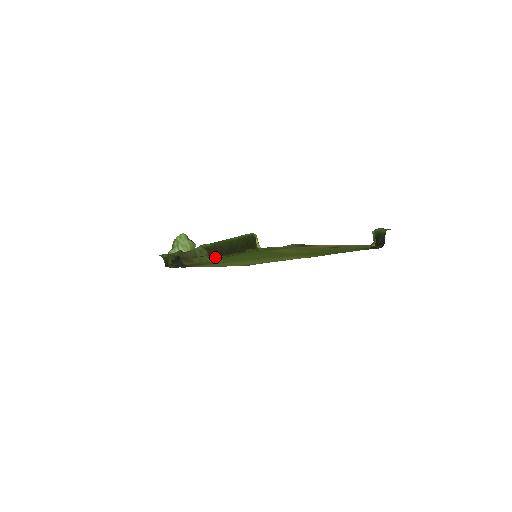
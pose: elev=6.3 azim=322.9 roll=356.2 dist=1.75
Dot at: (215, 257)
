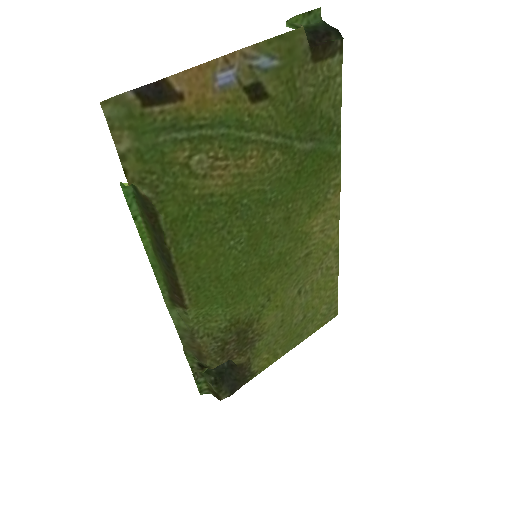
Dot at: (182, 298)
